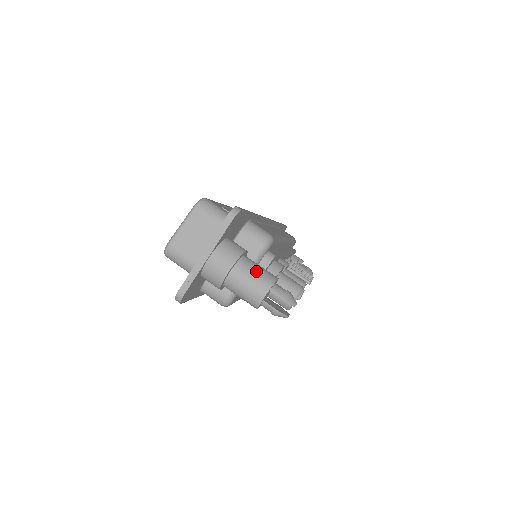
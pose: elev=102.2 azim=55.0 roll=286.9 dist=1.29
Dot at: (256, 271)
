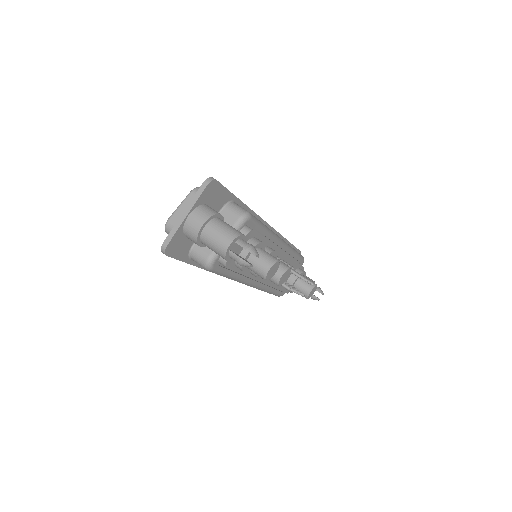
Dot at: (225, 227)
